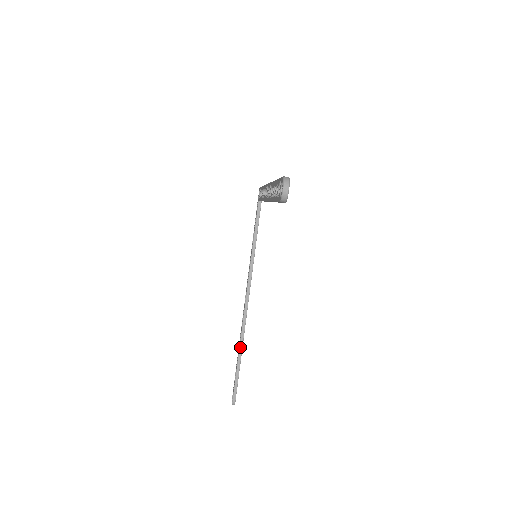
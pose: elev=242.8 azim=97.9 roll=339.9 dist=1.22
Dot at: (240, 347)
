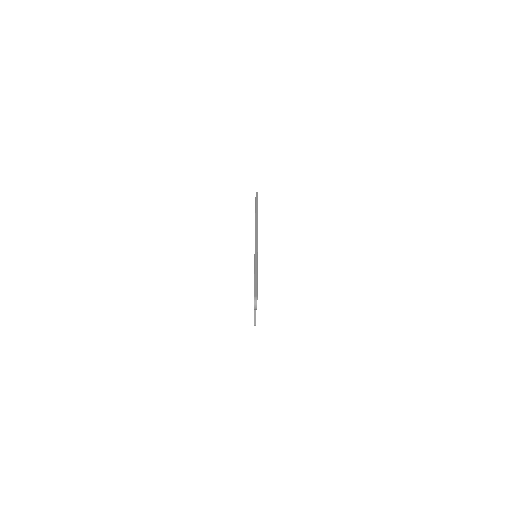
Dot at: occluded
